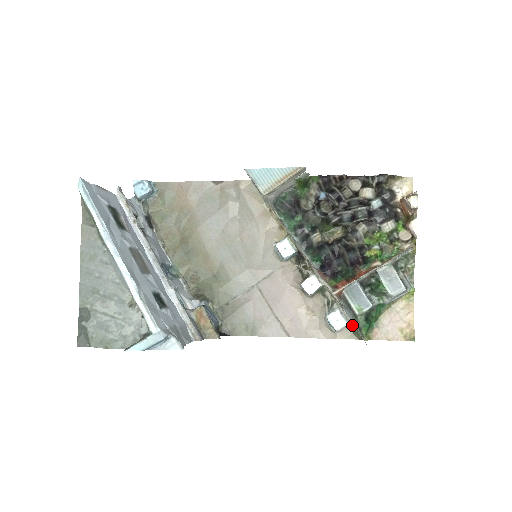
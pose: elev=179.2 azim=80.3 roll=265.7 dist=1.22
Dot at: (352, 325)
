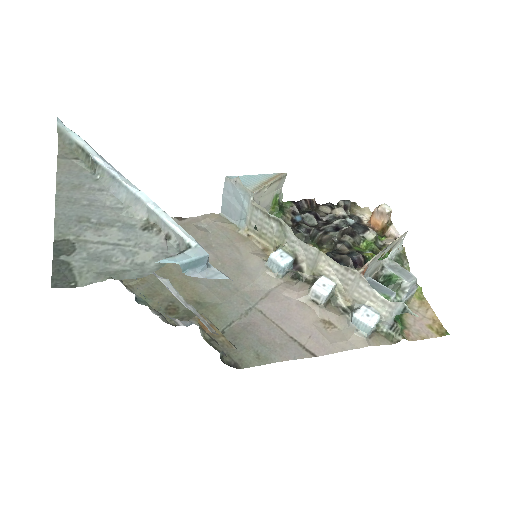
Dot at: (385, 317)
